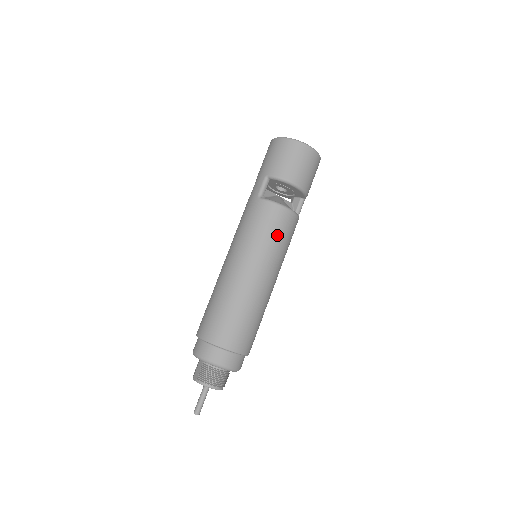
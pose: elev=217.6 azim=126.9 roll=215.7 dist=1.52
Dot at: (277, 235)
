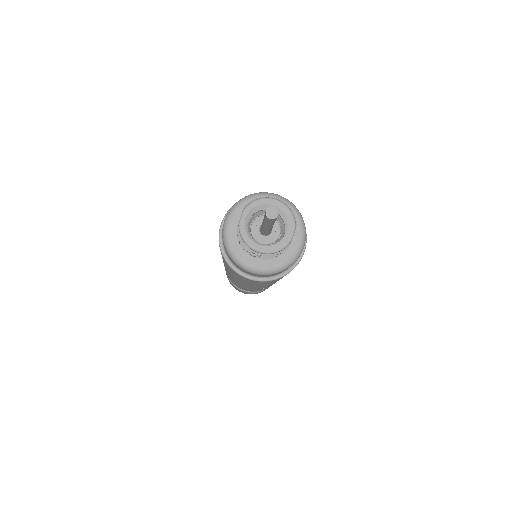
Dot at: occluded
